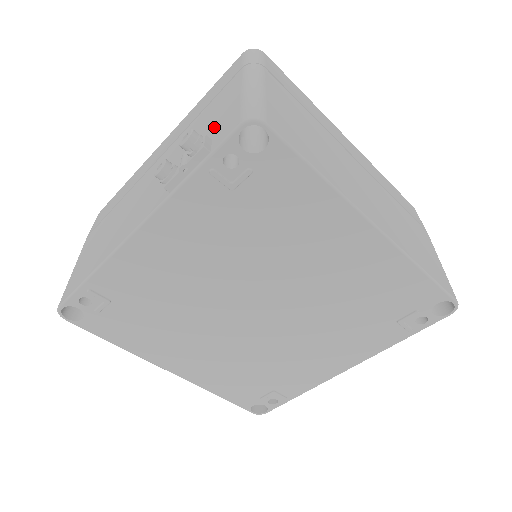
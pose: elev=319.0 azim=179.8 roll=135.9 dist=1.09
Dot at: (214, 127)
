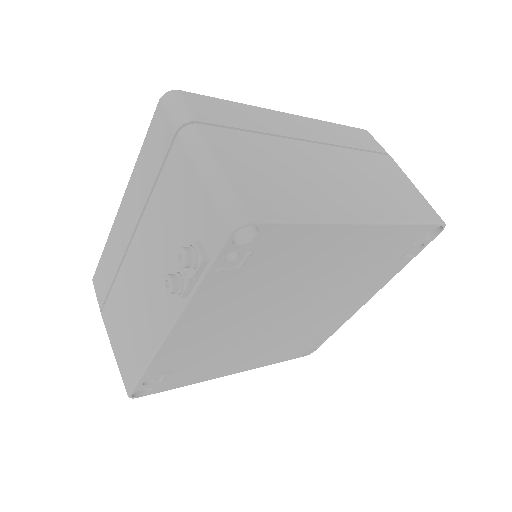
Dot at: (192, 222)
